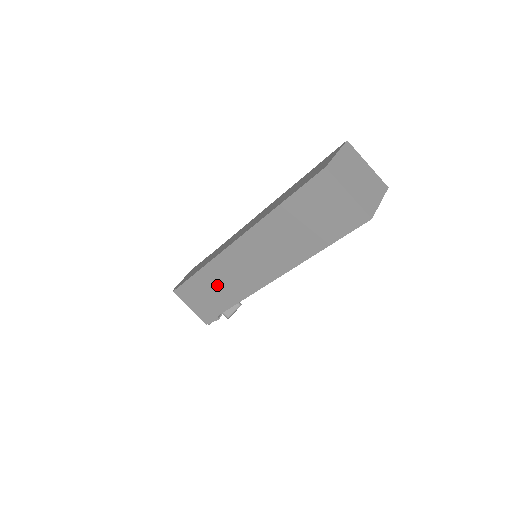
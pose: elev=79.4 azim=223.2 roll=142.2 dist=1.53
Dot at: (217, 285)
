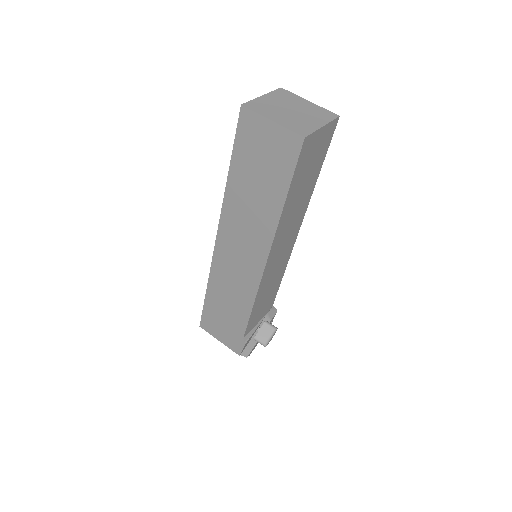
Dot at: (226, 299)
